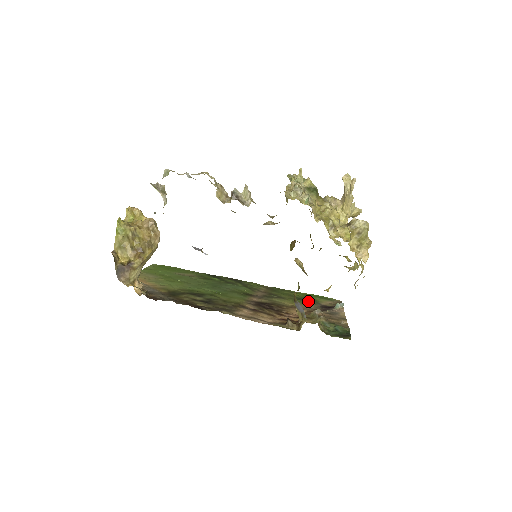
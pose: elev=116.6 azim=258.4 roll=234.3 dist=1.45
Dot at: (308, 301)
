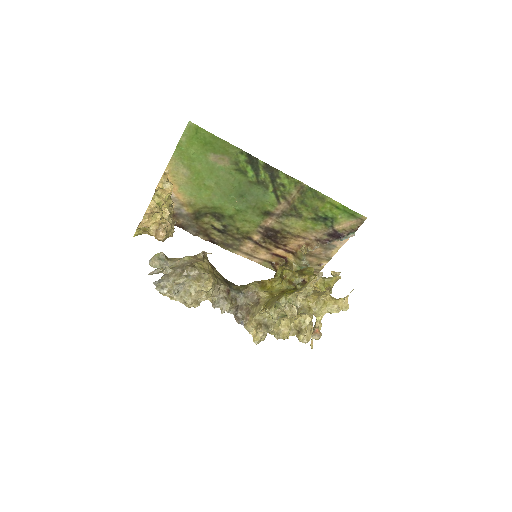
Dot at: (323, 223)
